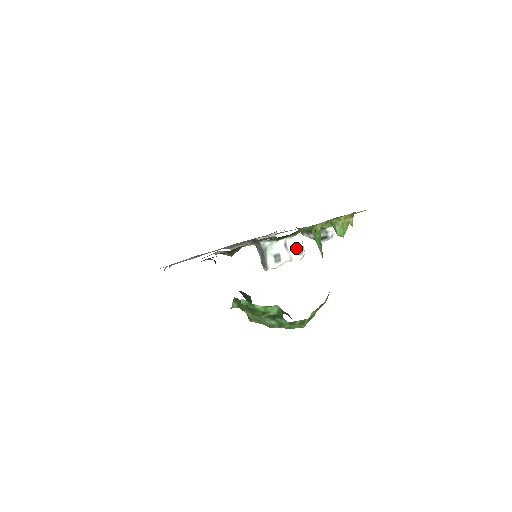
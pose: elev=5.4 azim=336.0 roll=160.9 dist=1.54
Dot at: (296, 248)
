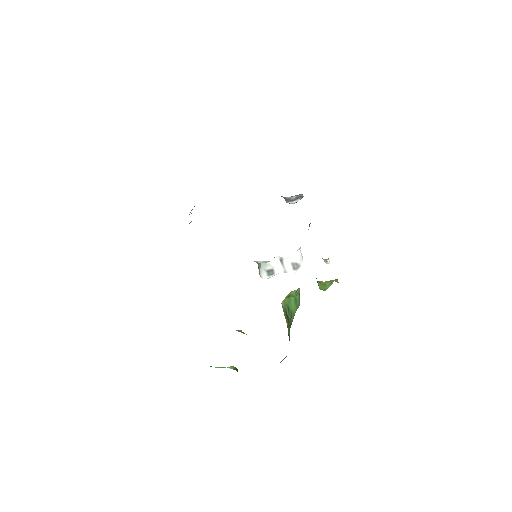
Dot at: (292, 264)
